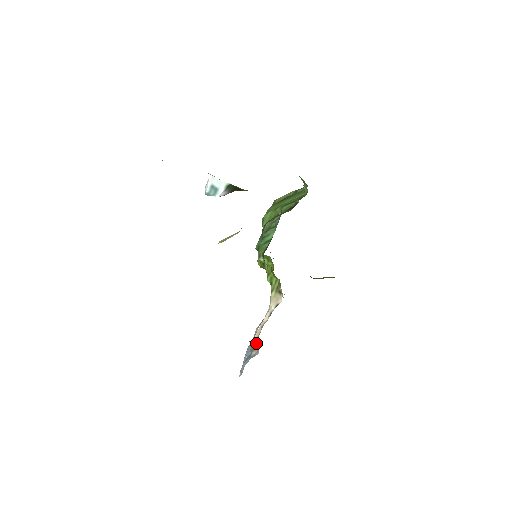
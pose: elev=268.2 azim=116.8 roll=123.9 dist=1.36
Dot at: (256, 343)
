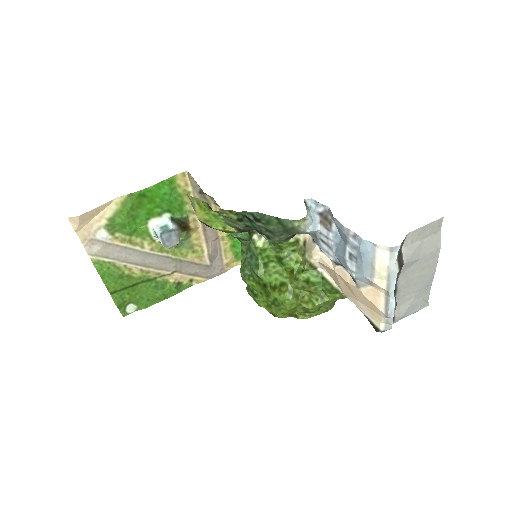
Dot at: (319, 215)
